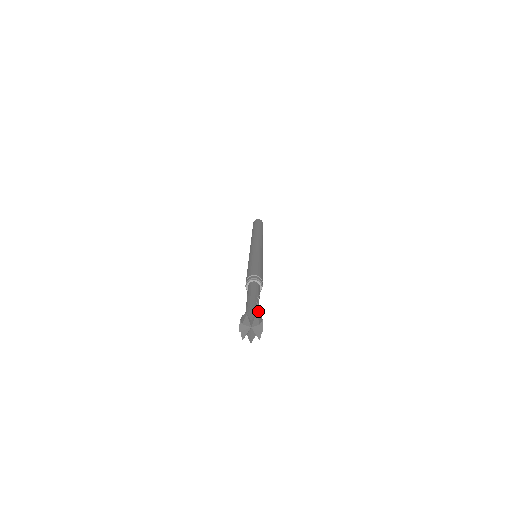
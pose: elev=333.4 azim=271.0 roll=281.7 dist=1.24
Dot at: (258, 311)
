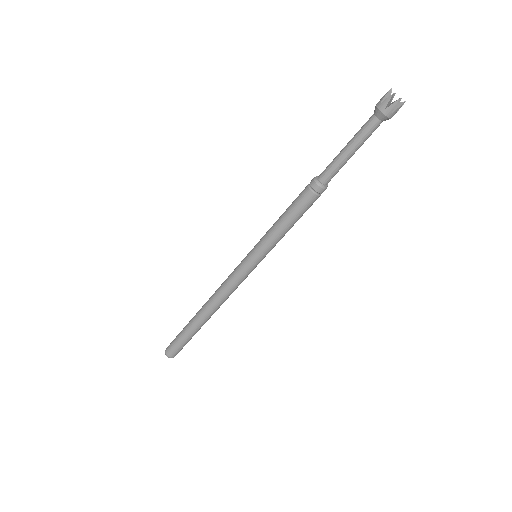
Dot at: occluded
